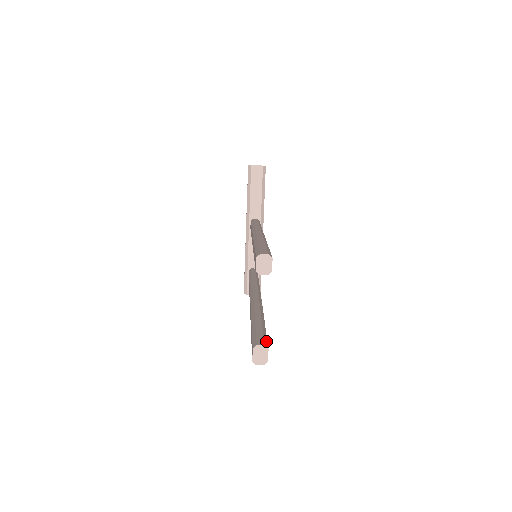
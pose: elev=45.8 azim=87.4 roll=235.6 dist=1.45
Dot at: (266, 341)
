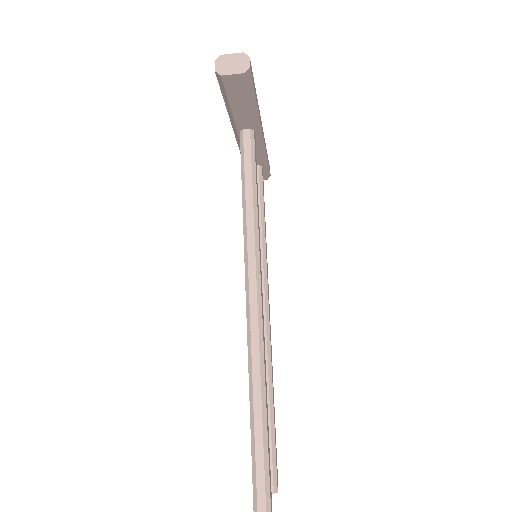
Dot at: (275, 475)
